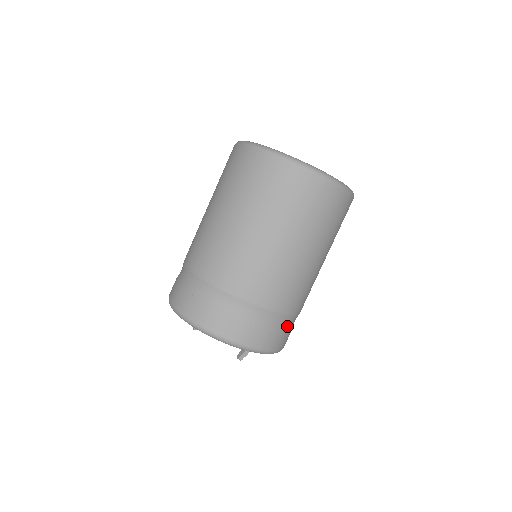
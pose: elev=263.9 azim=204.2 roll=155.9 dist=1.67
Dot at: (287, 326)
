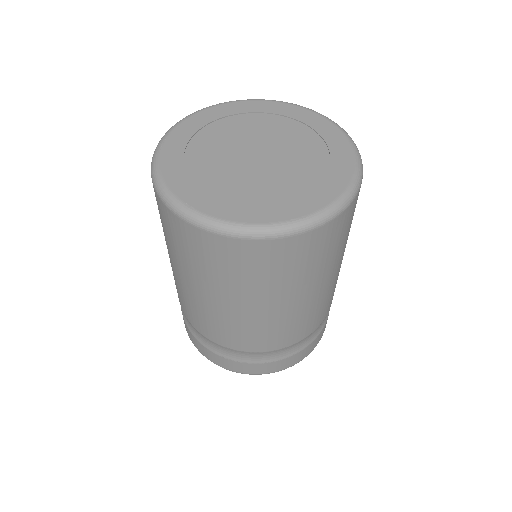
Dot at: occluded
